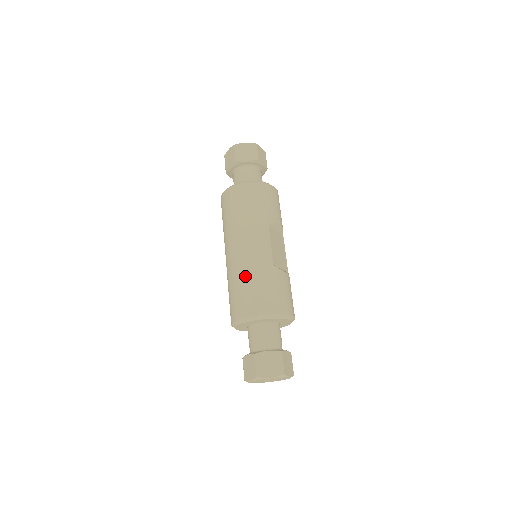
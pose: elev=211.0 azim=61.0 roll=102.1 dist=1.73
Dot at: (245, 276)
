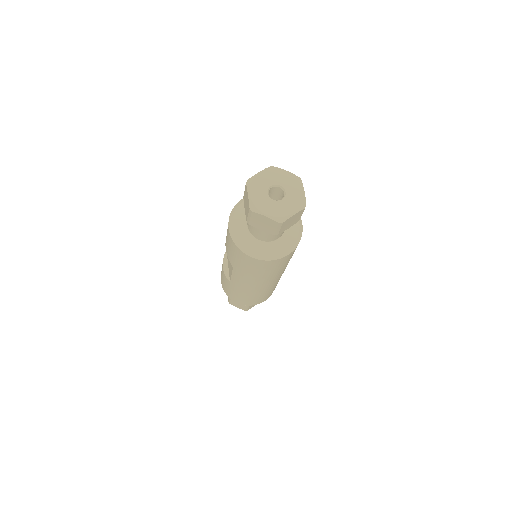
Dot at: (258, 295)
